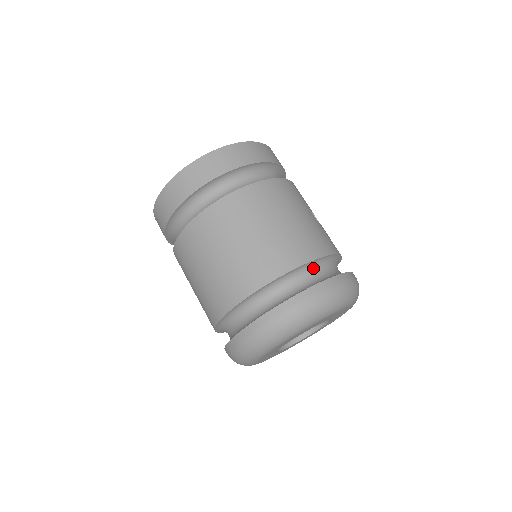
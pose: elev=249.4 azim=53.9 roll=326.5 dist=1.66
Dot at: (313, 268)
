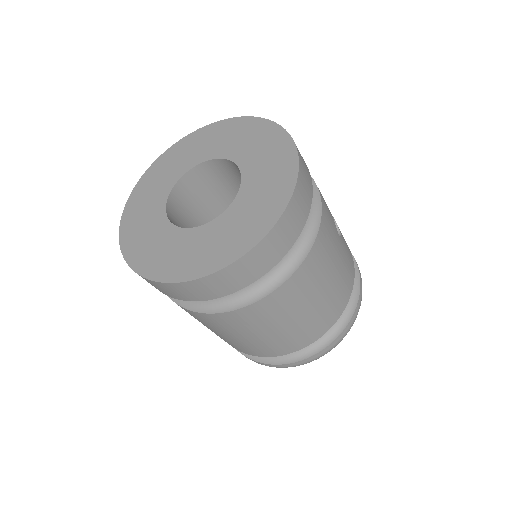
Dot at: occluded
